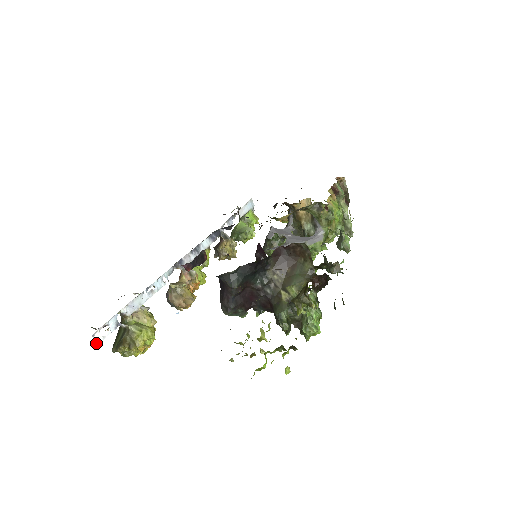
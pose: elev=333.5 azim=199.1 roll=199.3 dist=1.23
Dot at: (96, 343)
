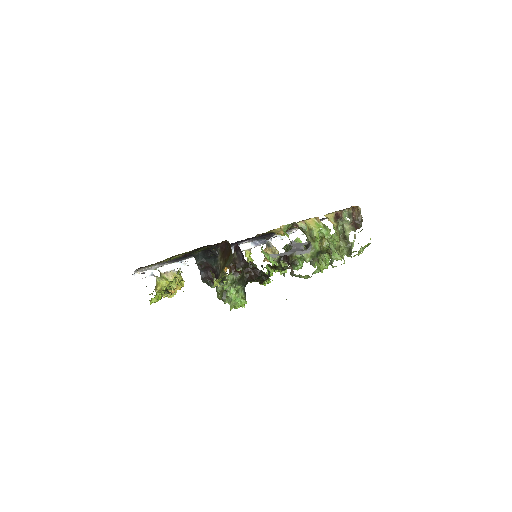
Dot at: (135, 279)
